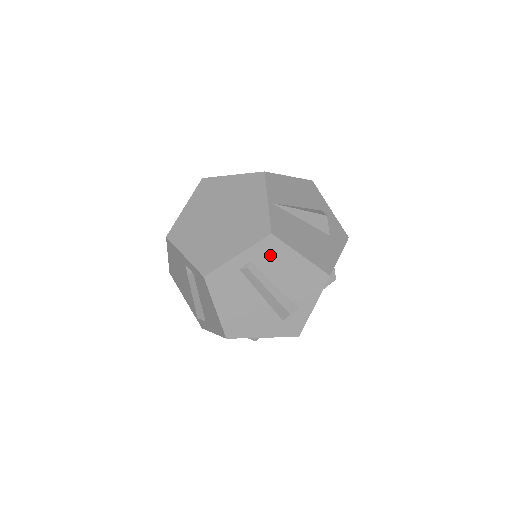
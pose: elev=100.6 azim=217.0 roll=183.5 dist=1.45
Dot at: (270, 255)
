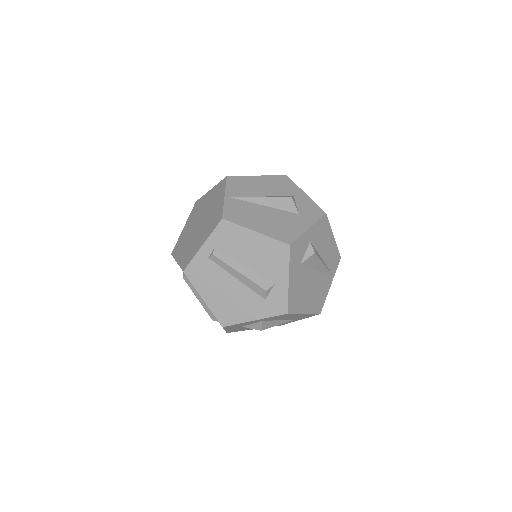
Dot at: (229, 238)
